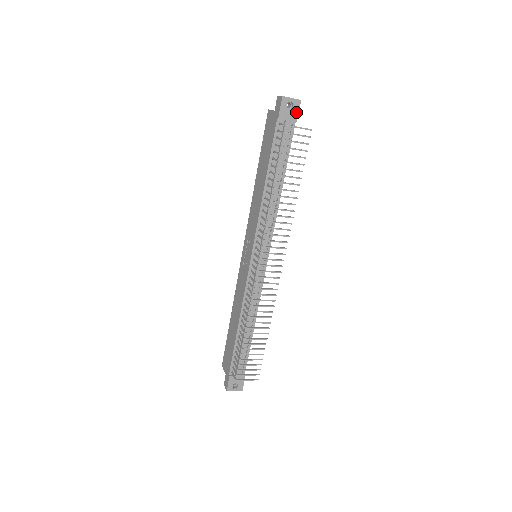
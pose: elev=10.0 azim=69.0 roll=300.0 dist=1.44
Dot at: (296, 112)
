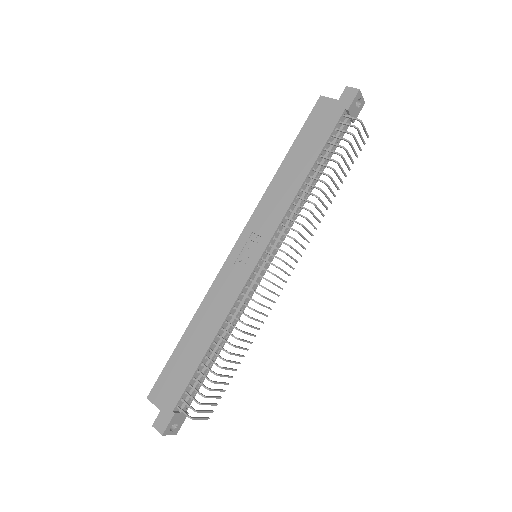
Dot at: (358, 112)
